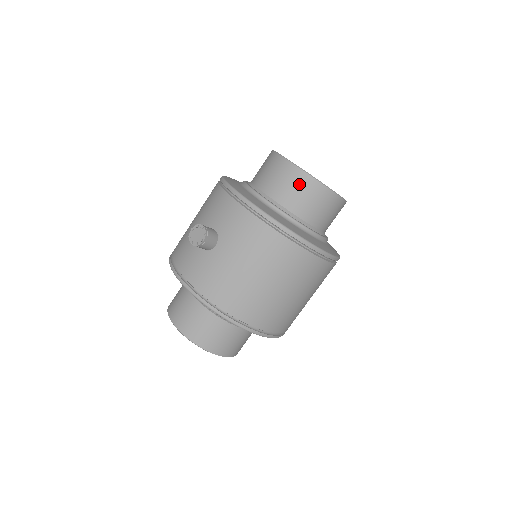
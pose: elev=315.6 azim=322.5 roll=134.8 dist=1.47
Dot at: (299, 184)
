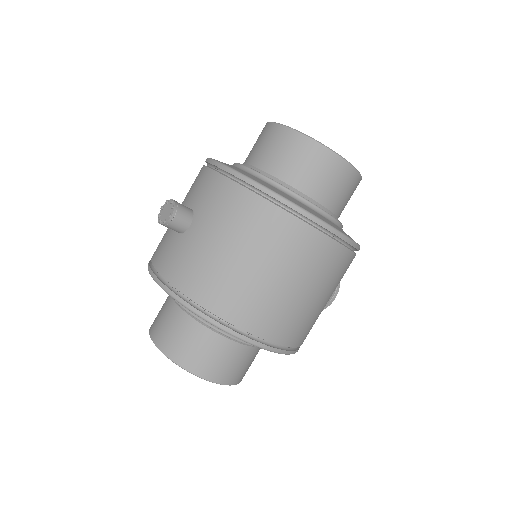
Dot at: (291, 147)
